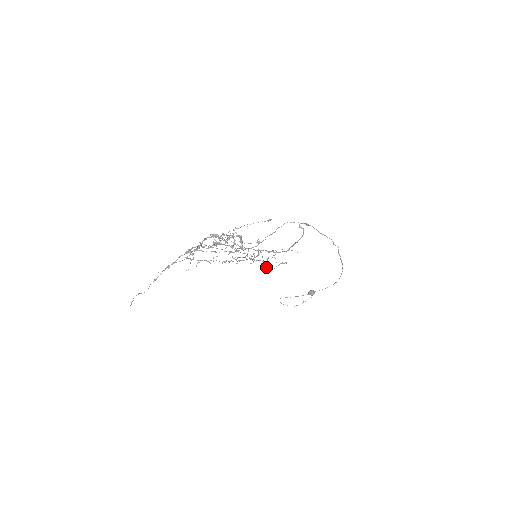
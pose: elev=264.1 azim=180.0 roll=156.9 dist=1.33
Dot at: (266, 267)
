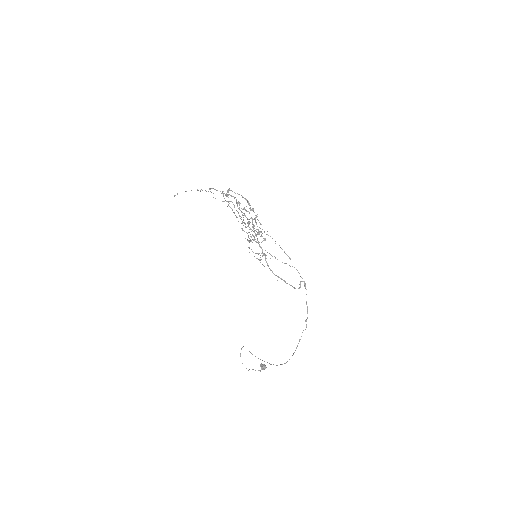
Dot at: occluded
